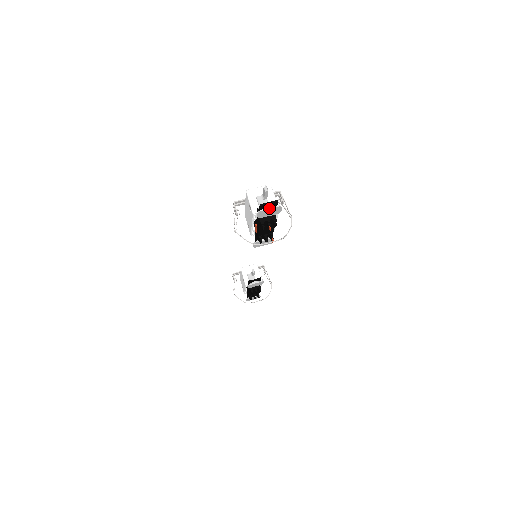
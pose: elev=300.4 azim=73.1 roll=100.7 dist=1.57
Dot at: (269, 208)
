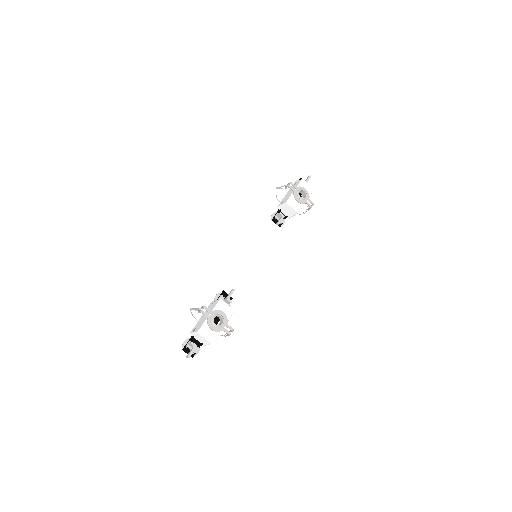
Dot at: (187, 352)
